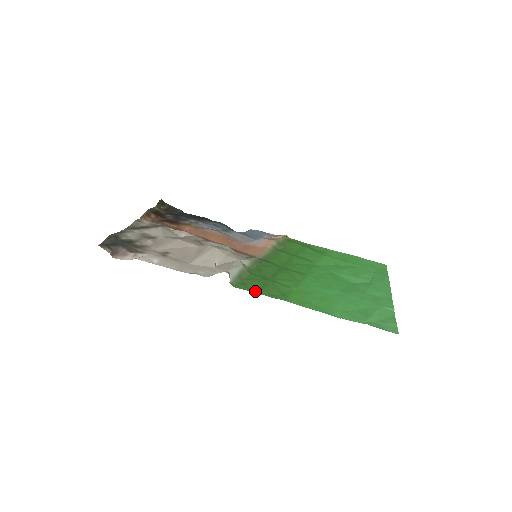
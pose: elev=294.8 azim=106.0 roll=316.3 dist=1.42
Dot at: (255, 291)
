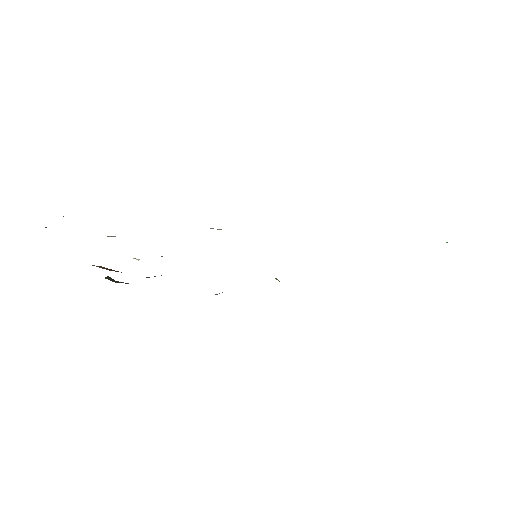
Dot at: occluded
